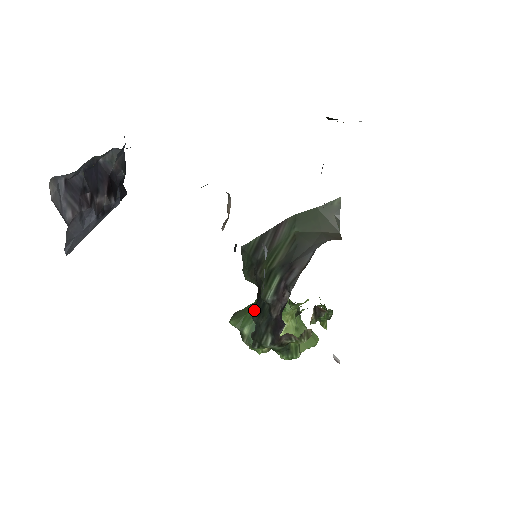
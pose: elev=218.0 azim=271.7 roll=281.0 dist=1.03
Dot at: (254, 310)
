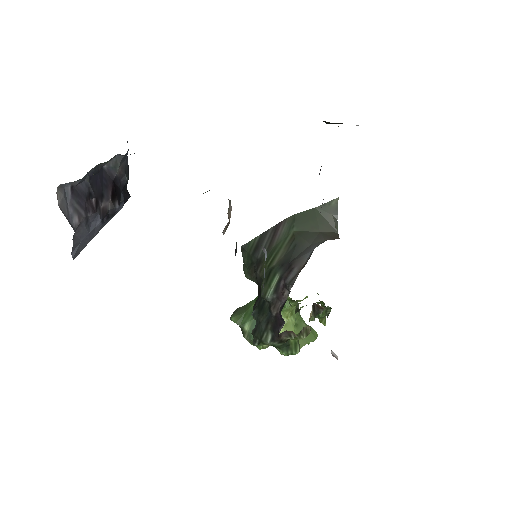
Dot at: (254, 308)
